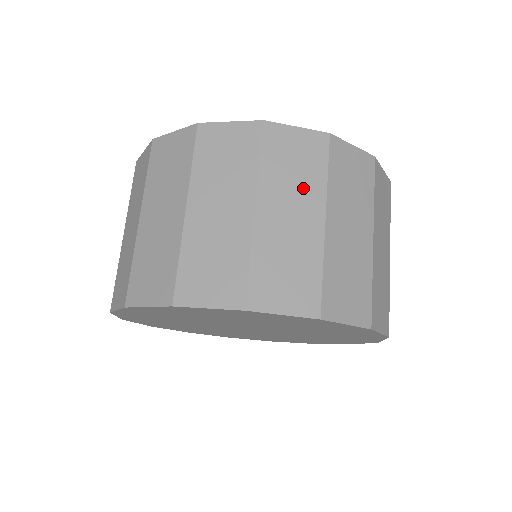
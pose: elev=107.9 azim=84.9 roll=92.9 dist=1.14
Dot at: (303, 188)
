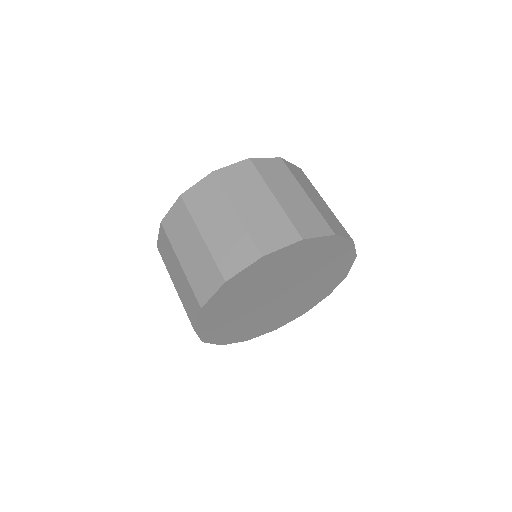
Dot at: (253, 189)
